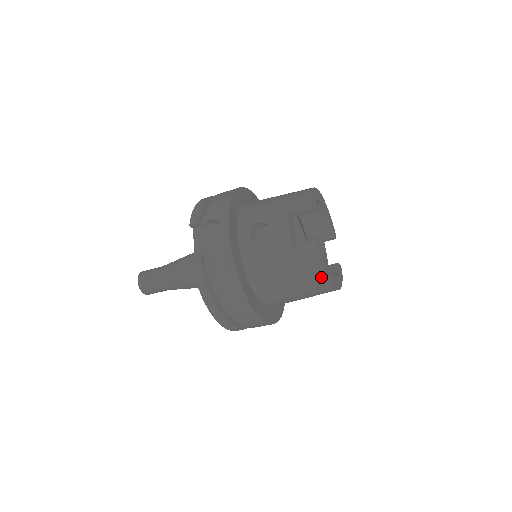
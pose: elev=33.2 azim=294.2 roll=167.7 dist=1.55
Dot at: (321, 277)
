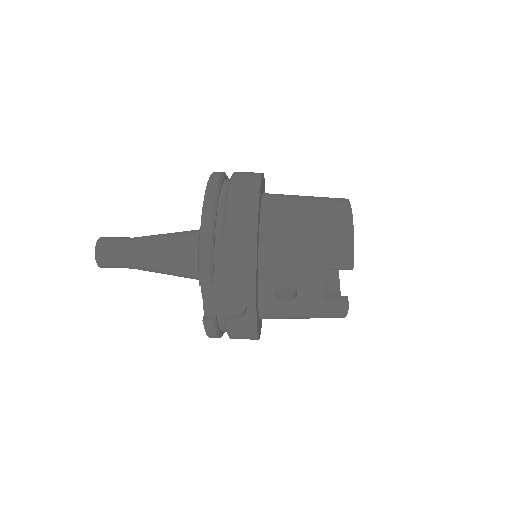
Dot at: occluded
